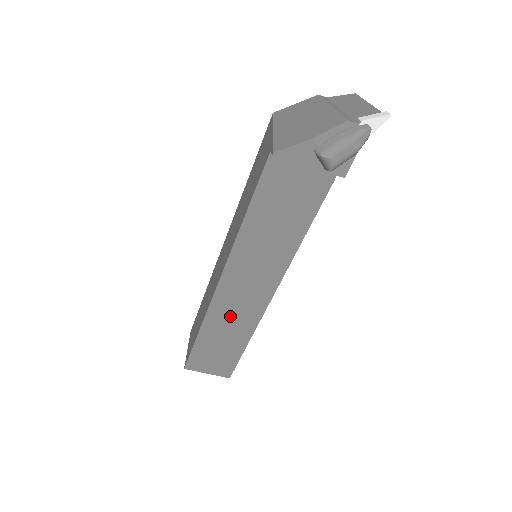
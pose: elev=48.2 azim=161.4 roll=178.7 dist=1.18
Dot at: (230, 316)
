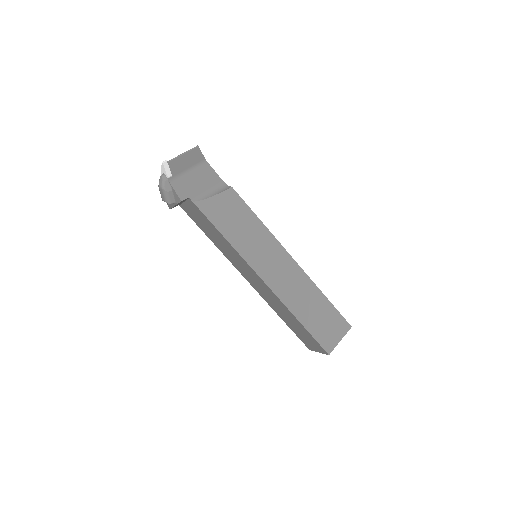
Dot at: (272, 301)
